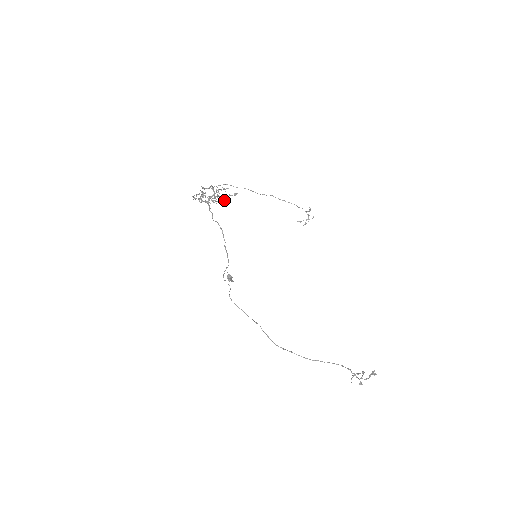
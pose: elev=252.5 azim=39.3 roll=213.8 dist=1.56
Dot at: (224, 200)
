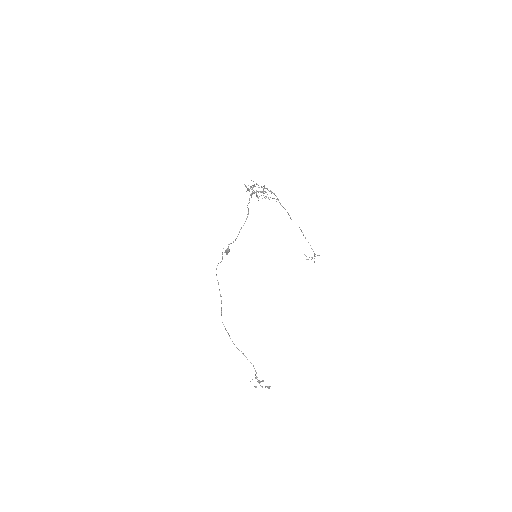
Dot at: occluded
